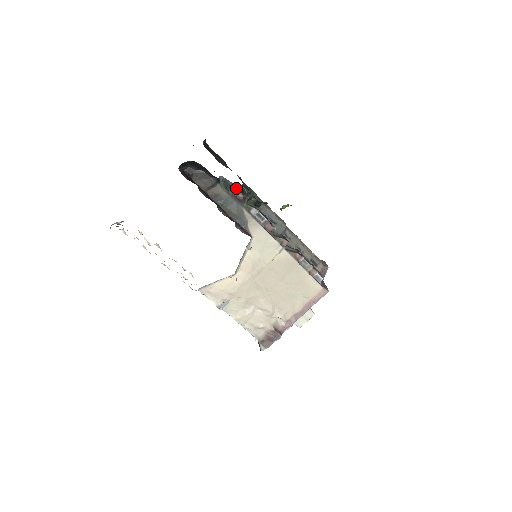
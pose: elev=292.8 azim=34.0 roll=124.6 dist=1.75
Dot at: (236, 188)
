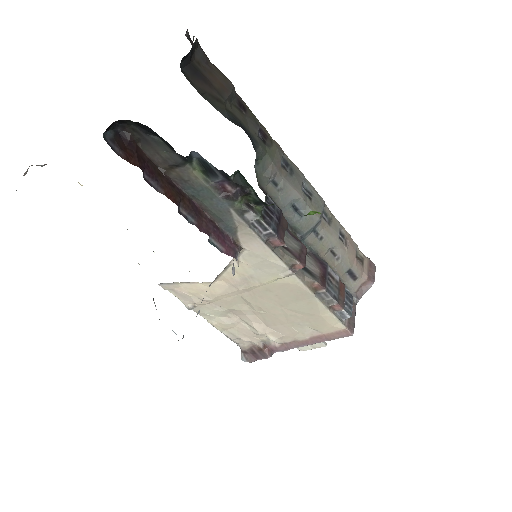
Dot at: (222, 176)
